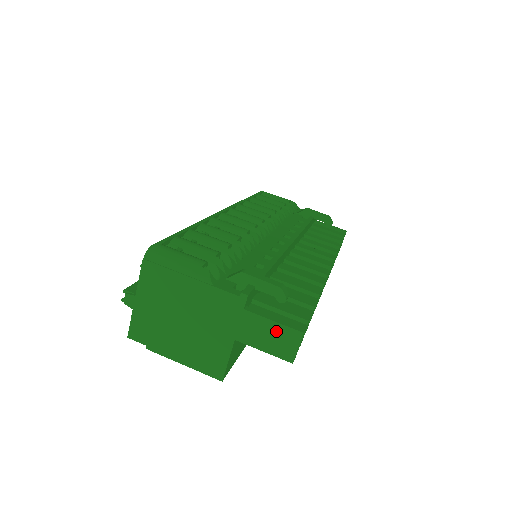
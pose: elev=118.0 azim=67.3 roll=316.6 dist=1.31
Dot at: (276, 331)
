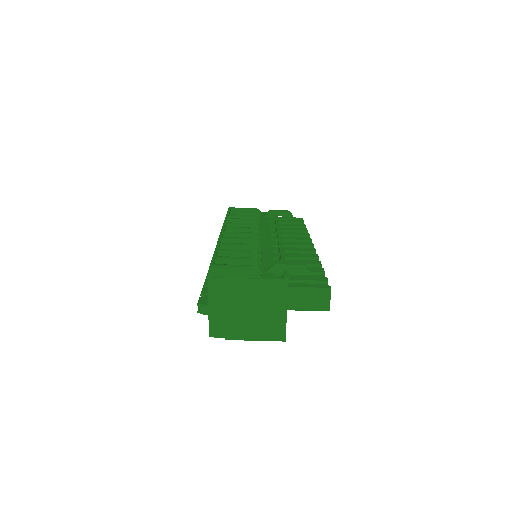
Dot at: (313, 293)
